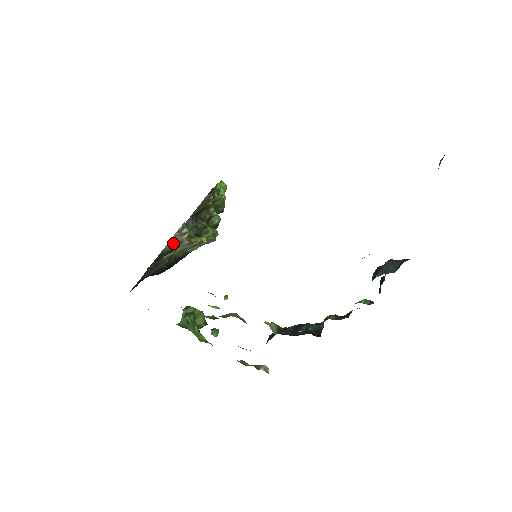
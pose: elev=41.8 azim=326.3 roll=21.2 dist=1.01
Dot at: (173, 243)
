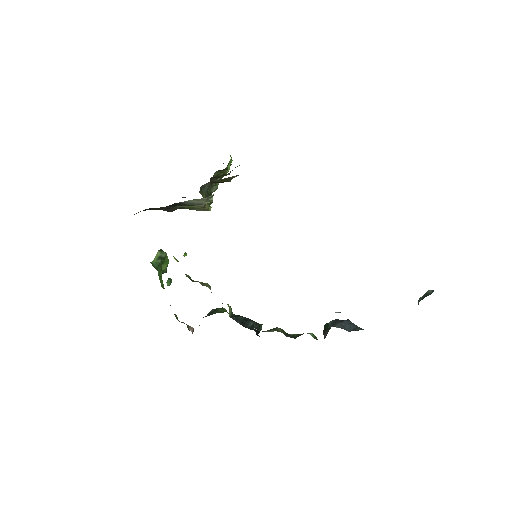
Dot at: (195, 201)
